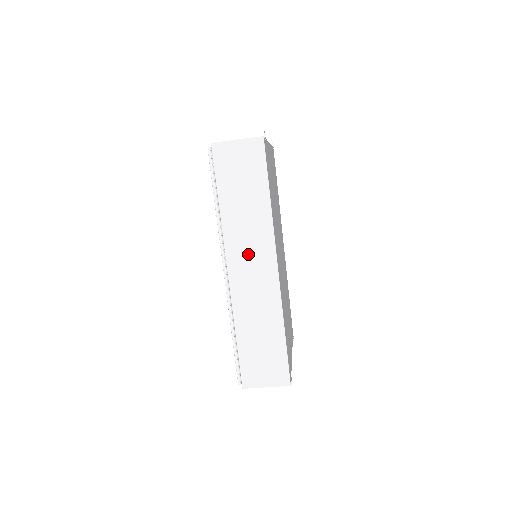
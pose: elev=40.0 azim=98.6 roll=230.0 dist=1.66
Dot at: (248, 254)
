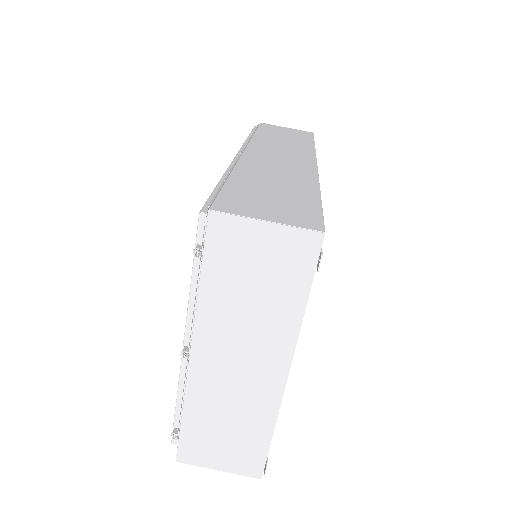
Dot at: (278, 151)
